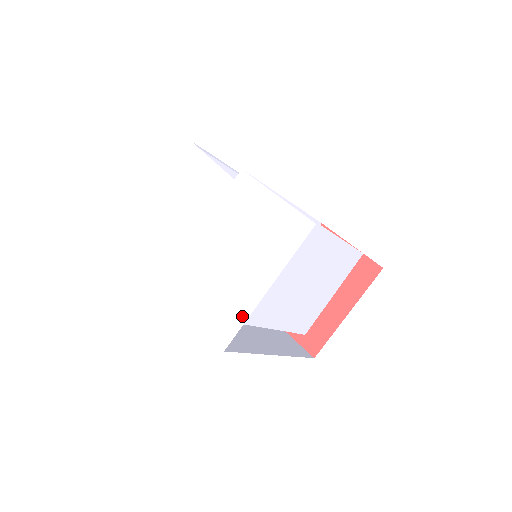
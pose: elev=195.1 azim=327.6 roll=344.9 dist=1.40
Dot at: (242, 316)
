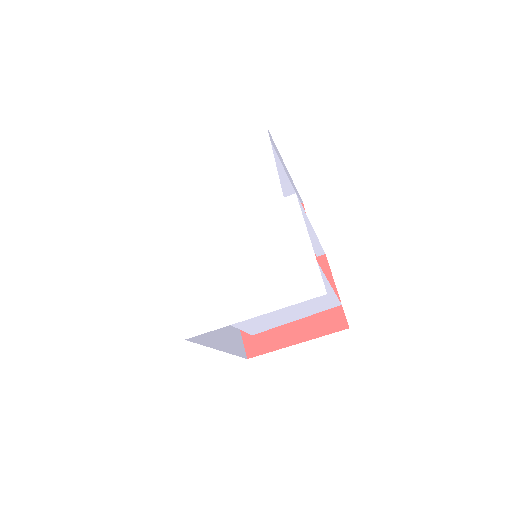
Dot at: (218, 322)
